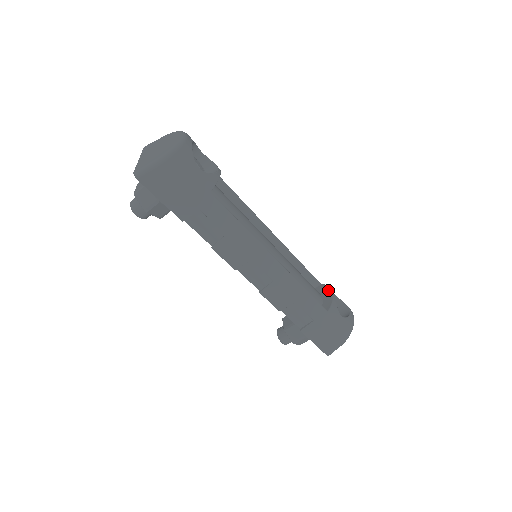
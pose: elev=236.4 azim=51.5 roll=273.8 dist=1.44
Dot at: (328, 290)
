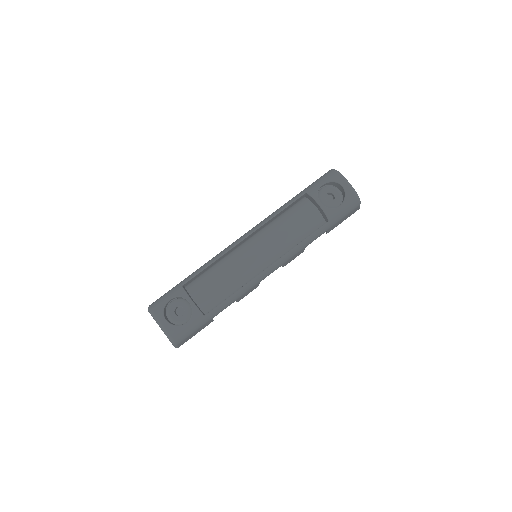
Dot at: (314, 202)
